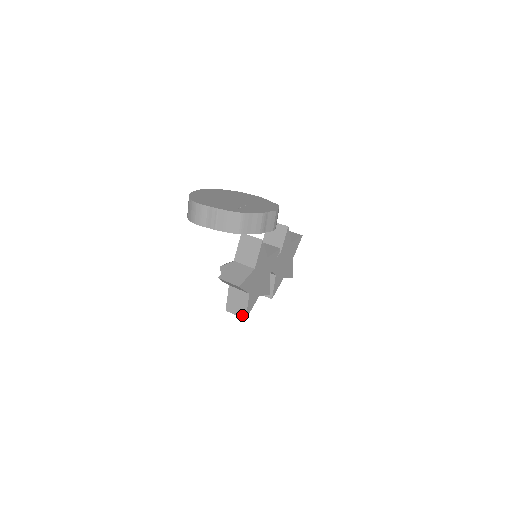
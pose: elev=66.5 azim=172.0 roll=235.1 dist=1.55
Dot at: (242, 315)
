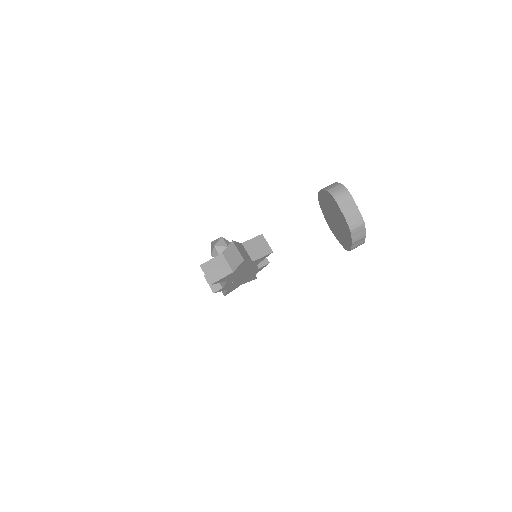
Dot at: (211, 279)
